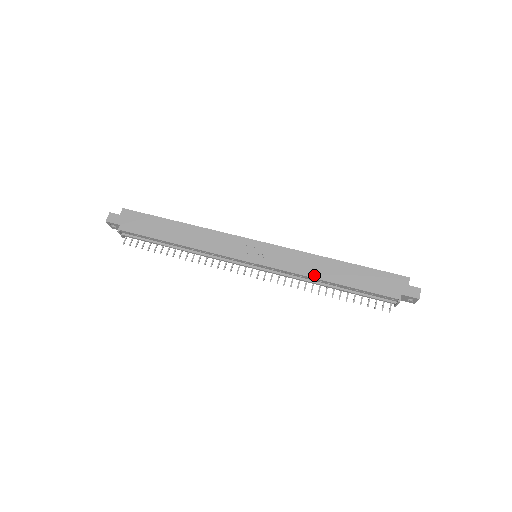
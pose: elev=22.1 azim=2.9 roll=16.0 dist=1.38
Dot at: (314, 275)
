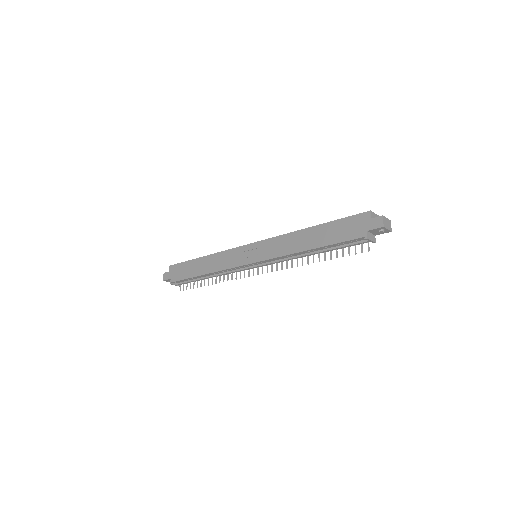
Dot at: (294, 250)
